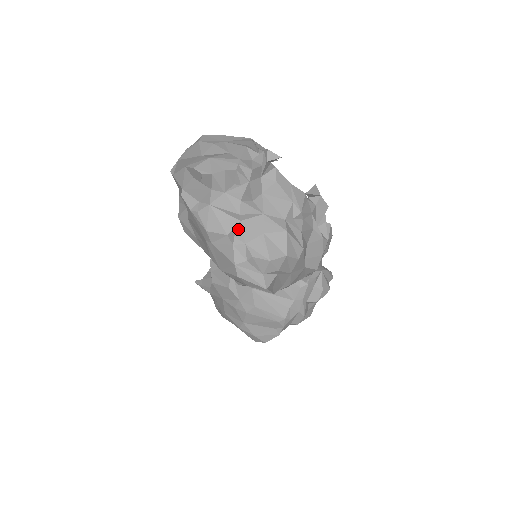
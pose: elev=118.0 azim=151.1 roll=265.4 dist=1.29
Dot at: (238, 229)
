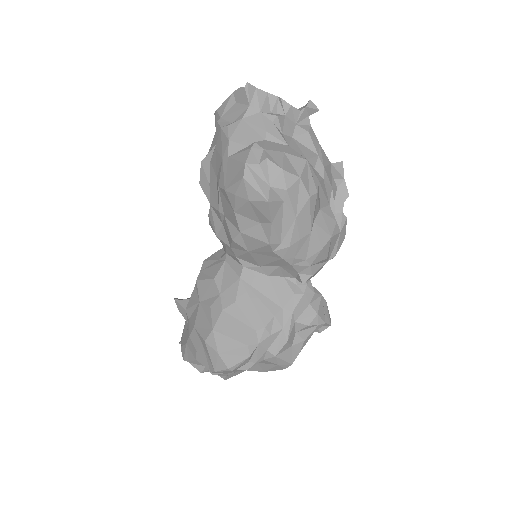
Dot at: (261, 141)
